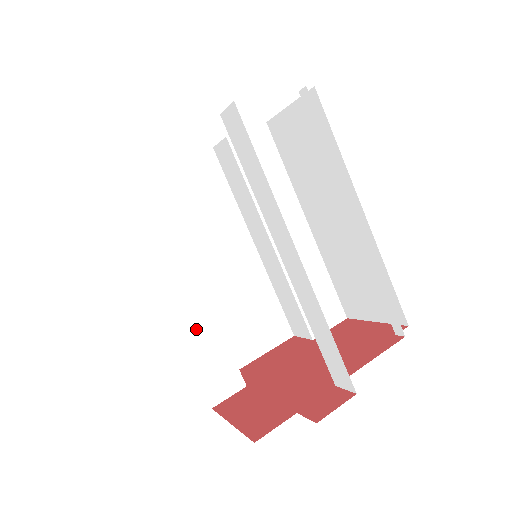
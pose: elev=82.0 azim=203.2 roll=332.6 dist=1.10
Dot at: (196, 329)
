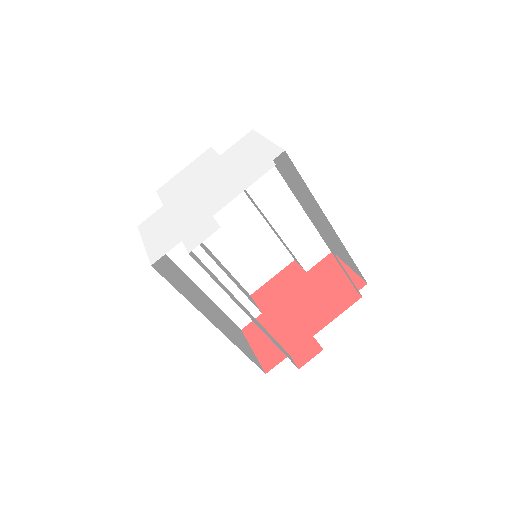
Dot at: (223, 293)
